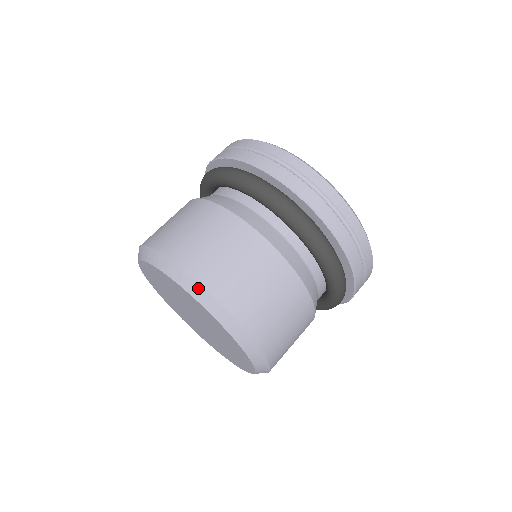
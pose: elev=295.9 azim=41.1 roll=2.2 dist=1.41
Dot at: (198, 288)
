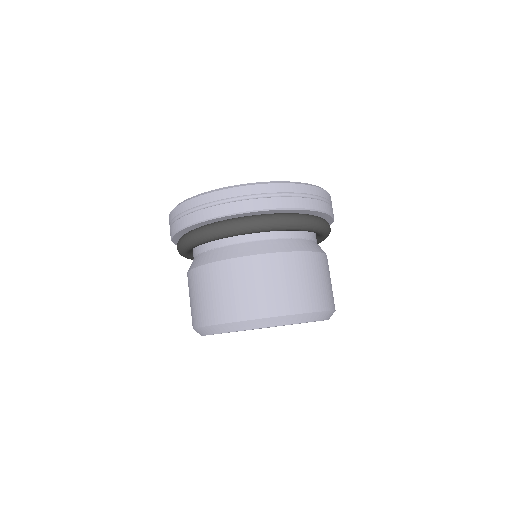
Dot at: (284, 318)
